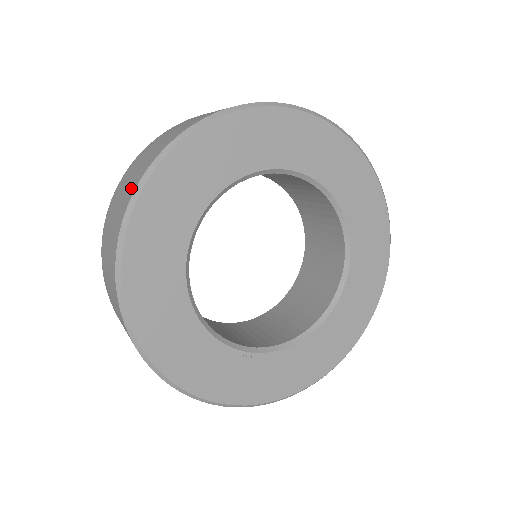
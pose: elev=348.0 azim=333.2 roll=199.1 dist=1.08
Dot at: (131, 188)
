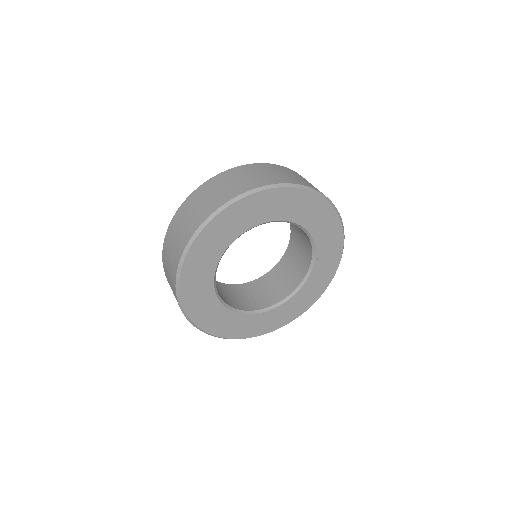
Dot at: (174, 265)
